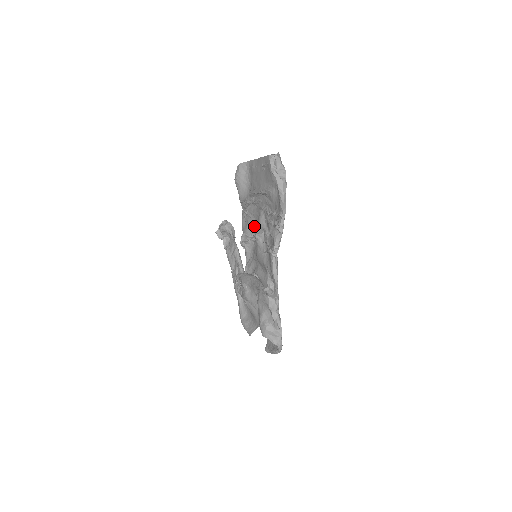
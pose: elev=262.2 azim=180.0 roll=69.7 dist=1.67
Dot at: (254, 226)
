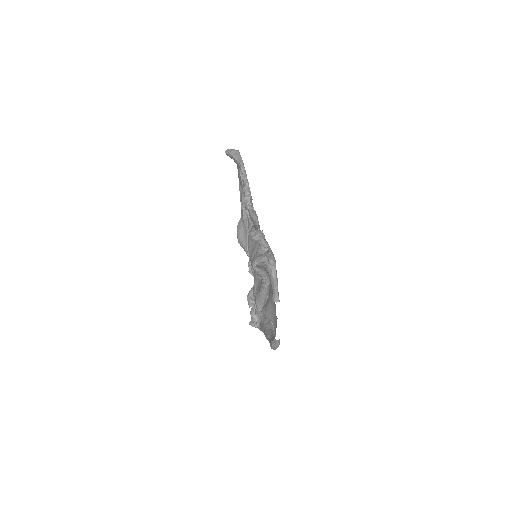
Dot at: occluded
